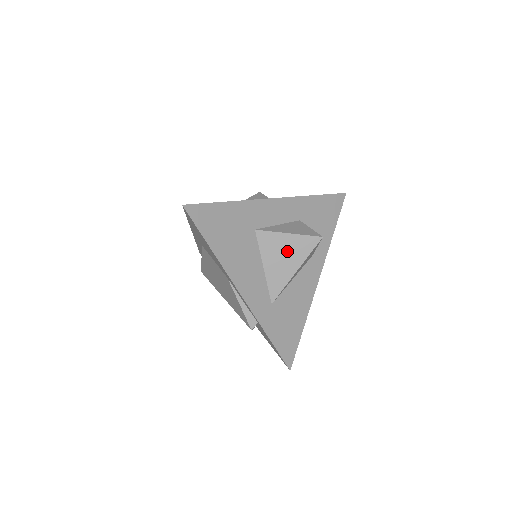
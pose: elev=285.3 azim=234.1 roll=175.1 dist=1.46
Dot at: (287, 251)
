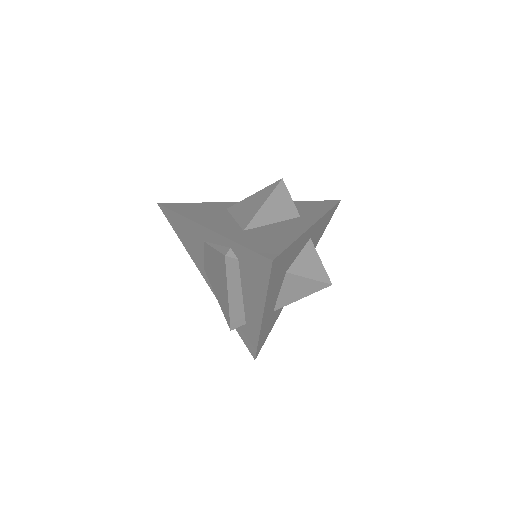
Dot at: (253, 201)
